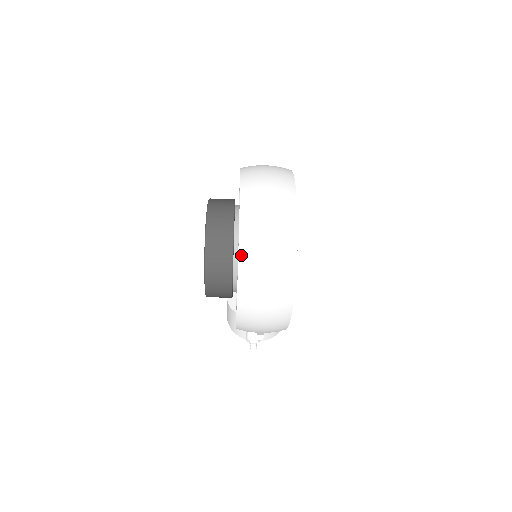
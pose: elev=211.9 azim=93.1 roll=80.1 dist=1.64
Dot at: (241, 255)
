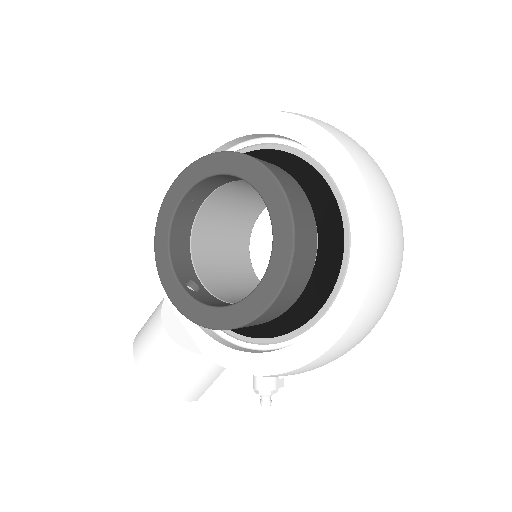
Dot at: (379, 240)
